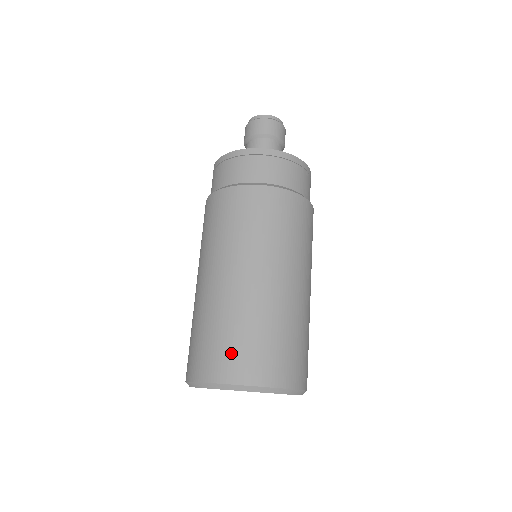
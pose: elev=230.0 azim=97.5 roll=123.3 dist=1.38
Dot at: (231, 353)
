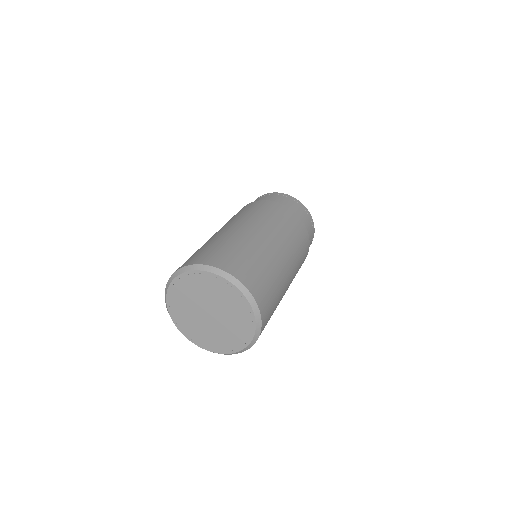
Dot at: (244, 265)
